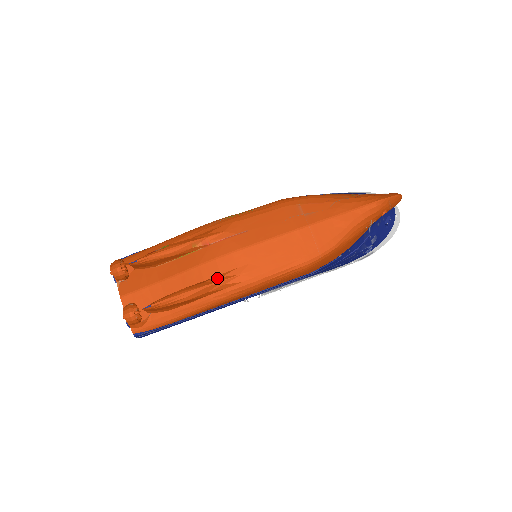
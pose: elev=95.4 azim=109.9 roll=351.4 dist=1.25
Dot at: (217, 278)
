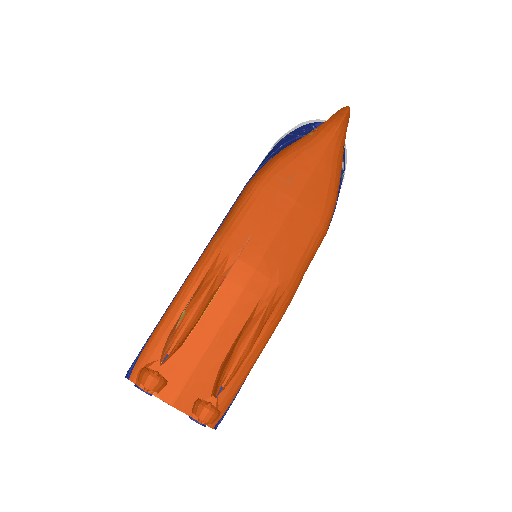
Dot at: (261, 305)
